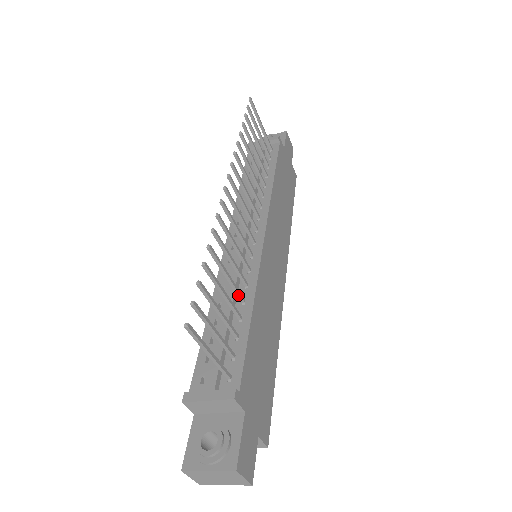
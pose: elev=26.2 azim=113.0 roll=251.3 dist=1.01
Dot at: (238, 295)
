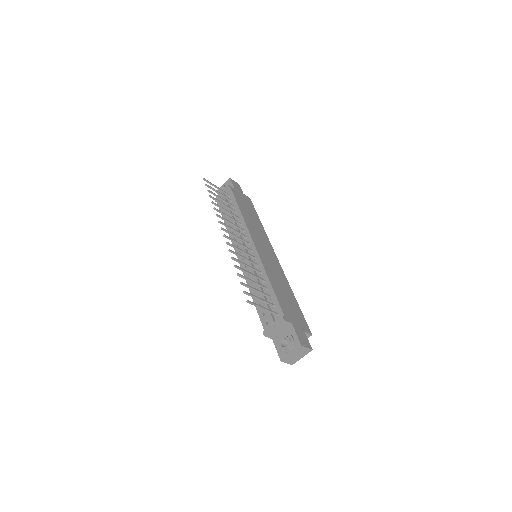
Dot at: (259, 279)
